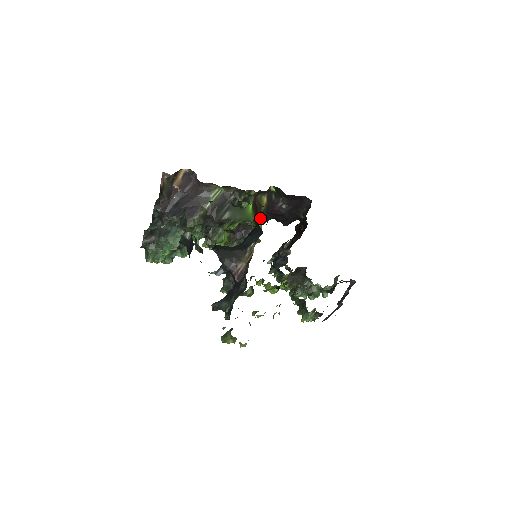
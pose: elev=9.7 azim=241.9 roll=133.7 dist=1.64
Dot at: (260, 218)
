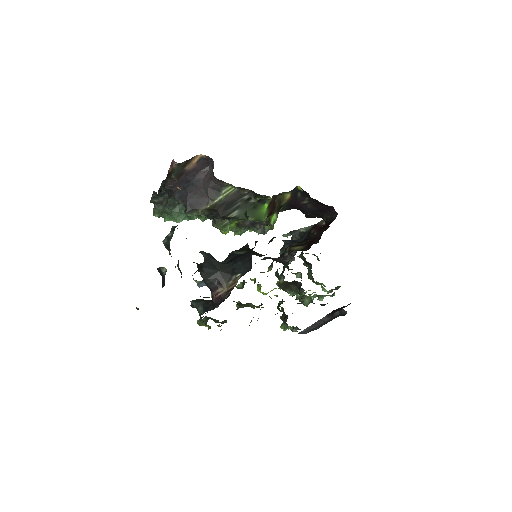
Dot at: (278, 211)
